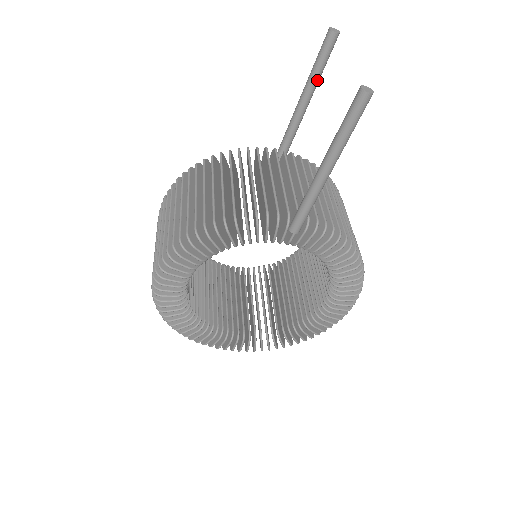
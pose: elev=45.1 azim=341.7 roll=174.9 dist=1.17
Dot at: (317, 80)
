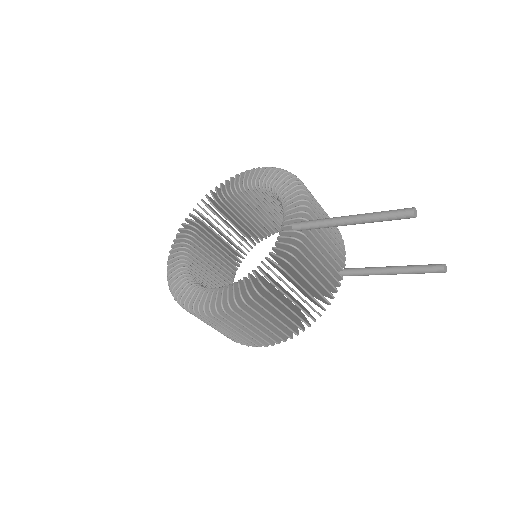
Dot at: occluded
